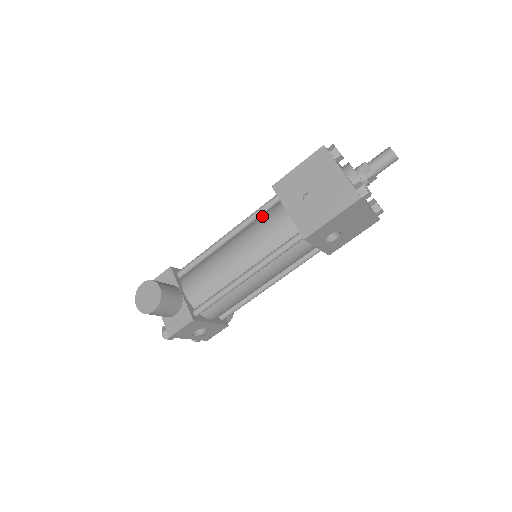
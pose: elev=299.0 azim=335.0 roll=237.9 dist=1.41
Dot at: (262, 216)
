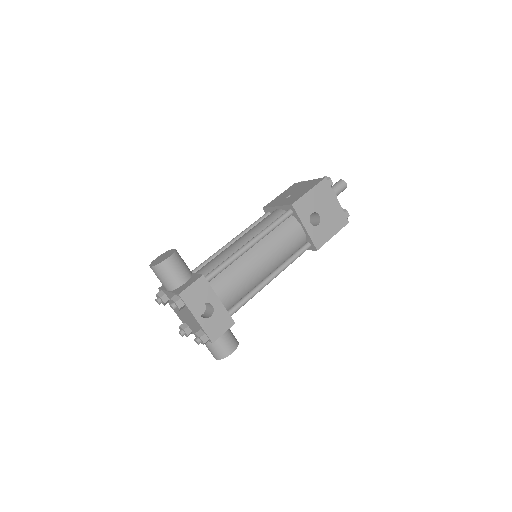
Dot at: occluded
